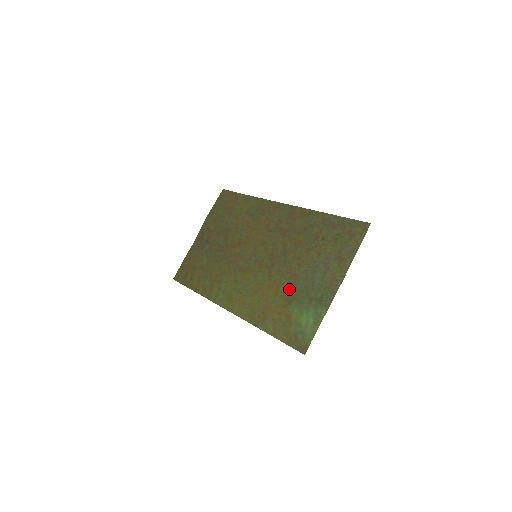
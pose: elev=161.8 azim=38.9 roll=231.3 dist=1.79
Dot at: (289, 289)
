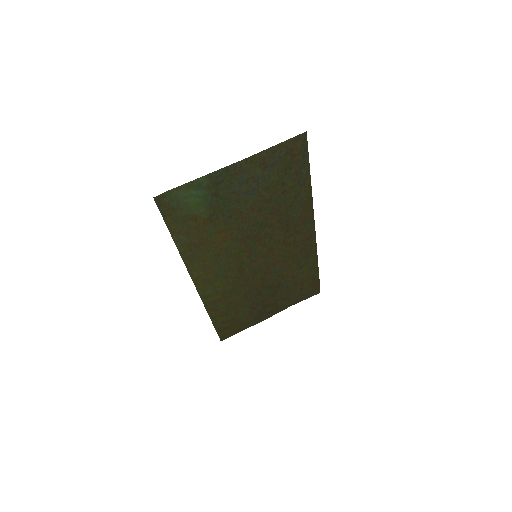
Dot at: (224, 218)
